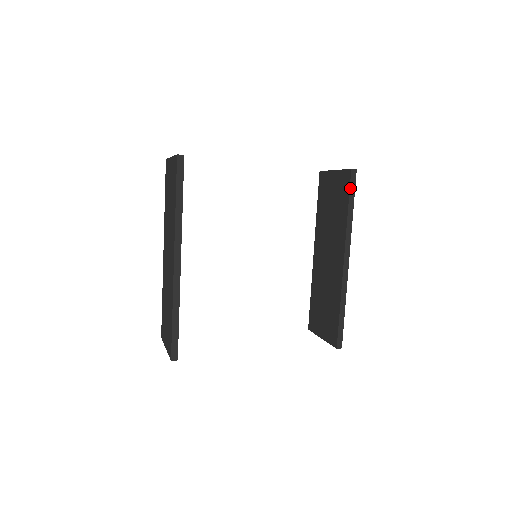
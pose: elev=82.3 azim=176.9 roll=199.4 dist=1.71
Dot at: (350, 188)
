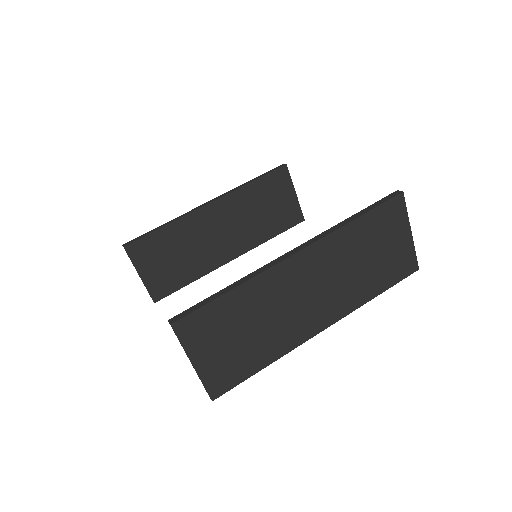
Dot at: (378, 202)
